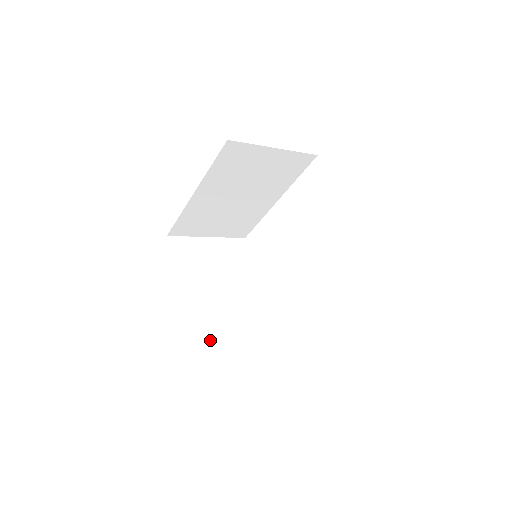
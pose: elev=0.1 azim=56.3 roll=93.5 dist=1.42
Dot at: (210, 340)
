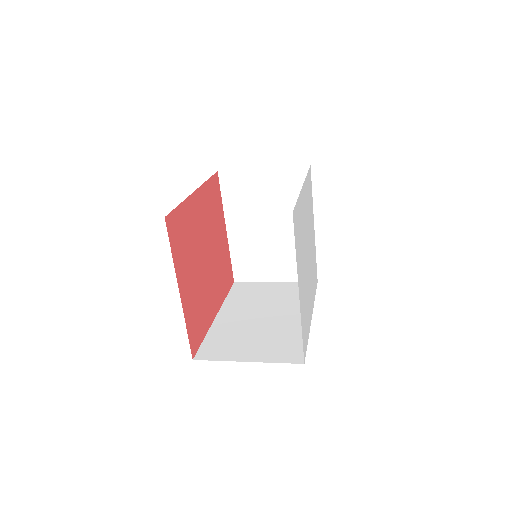
Dot at: (250, 270)
